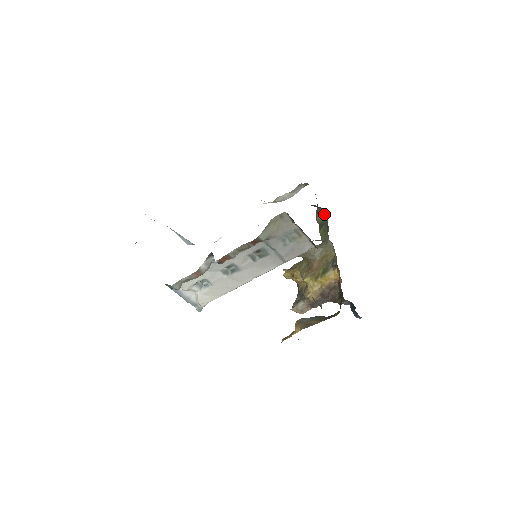
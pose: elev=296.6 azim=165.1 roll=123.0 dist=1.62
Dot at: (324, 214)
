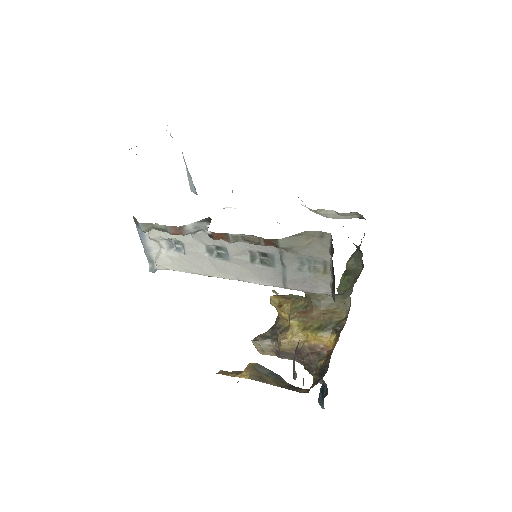
Dot at: (361, 263)
